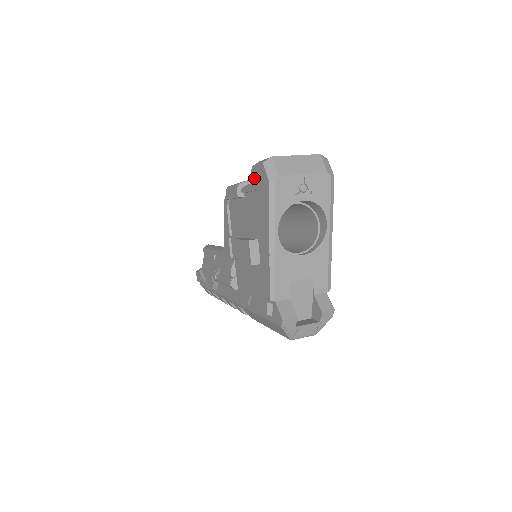
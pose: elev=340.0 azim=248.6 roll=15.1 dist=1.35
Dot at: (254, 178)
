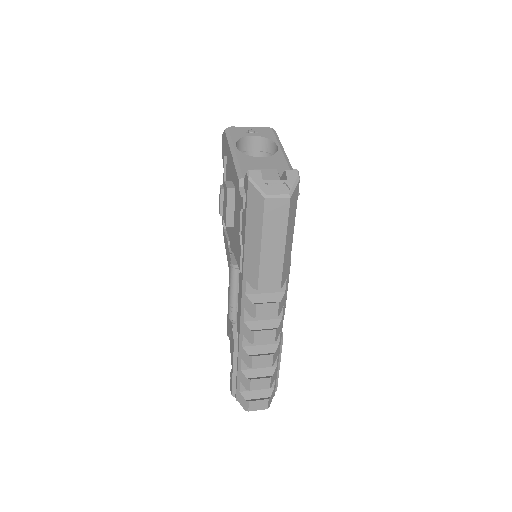
Dot at: (223, 155)
